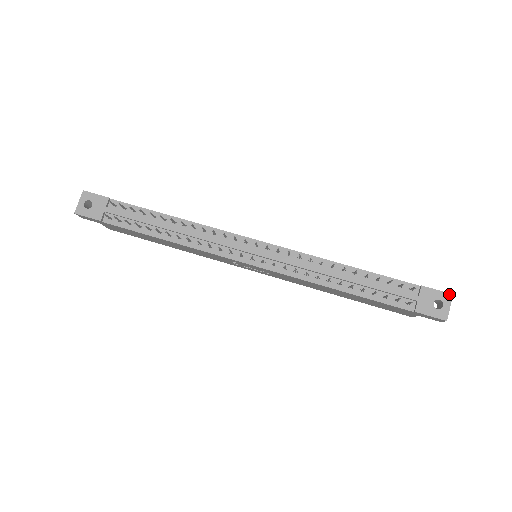
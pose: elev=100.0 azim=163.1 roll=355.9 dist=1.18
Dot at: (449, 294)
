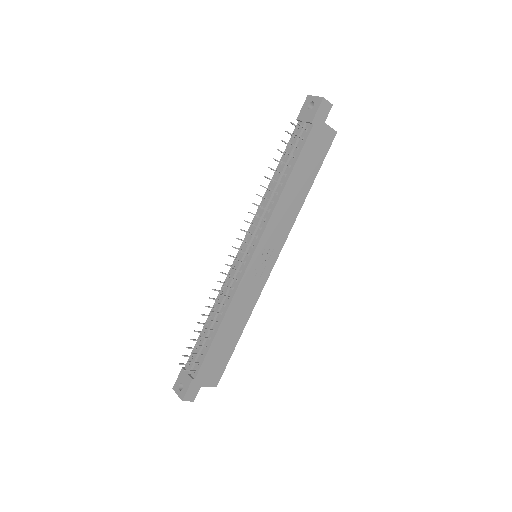
Dot at: (307, 98)
